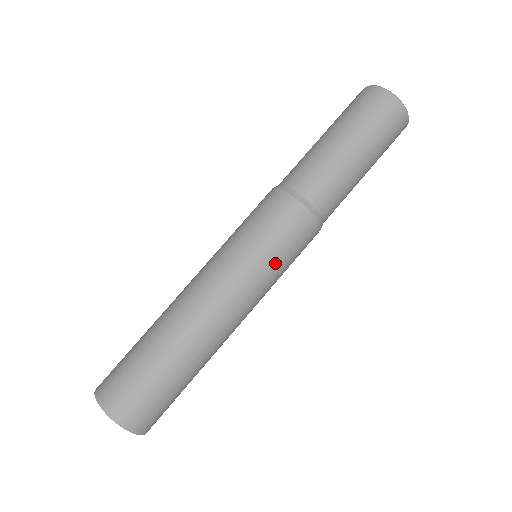
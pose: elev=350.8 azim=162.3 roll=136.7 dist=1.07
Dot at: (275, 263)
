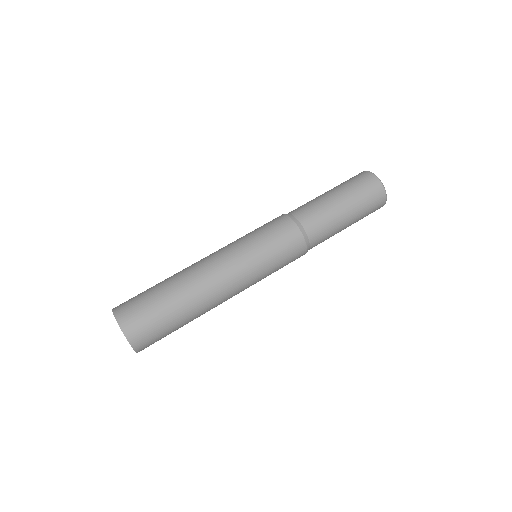
Dot at: (257, 241)
